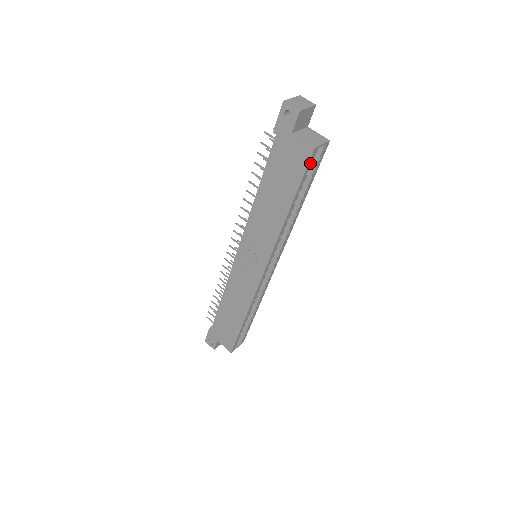
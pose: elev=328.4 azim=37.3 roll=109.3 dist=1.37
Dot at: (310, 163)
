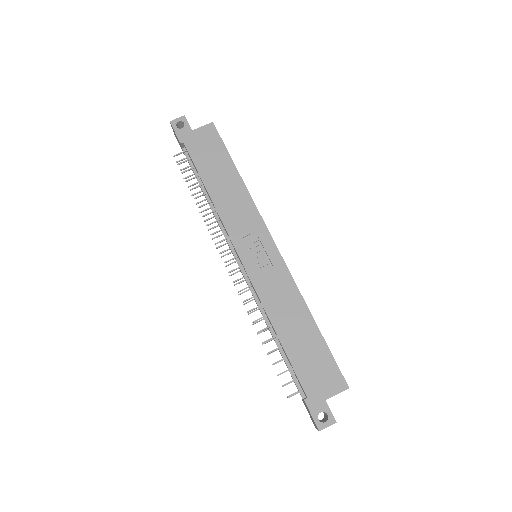
Dot at: (219, 136)
